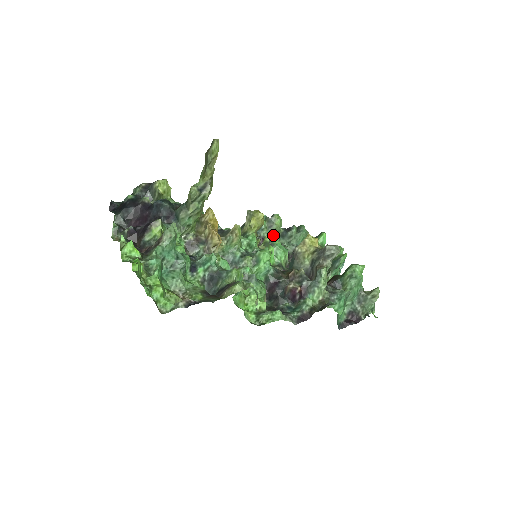
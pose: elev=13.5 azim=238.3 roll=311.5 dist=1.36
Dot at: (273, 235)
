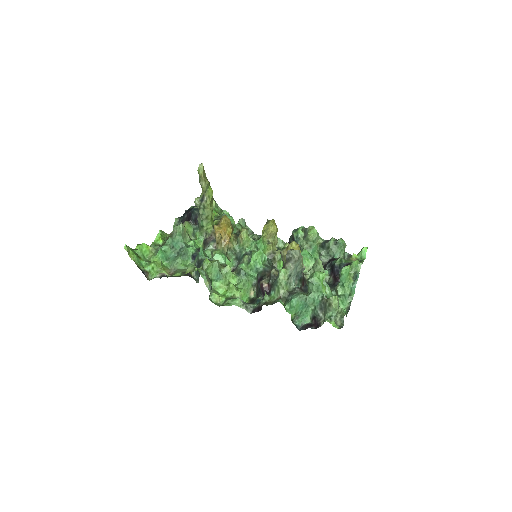
Dot at: (309, 244)
